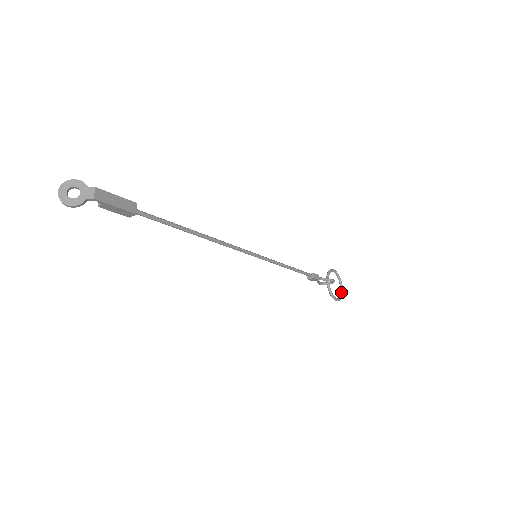
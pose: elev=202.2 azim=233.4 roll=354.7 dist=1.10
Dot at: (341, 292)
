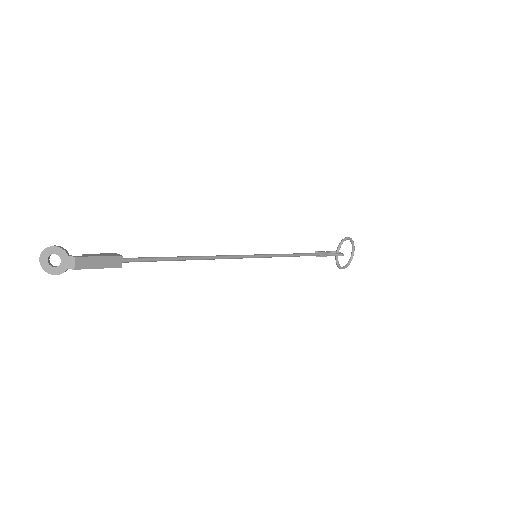
Dot at: (351, 258)
